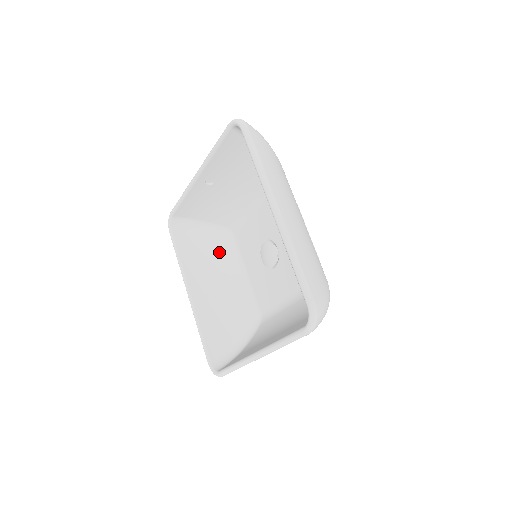
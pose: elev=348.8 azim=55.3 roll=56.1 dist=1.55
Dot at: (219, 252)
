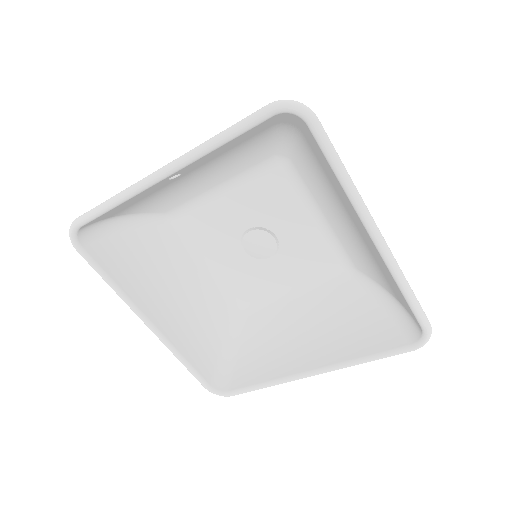
Dot at: (160, 250)
